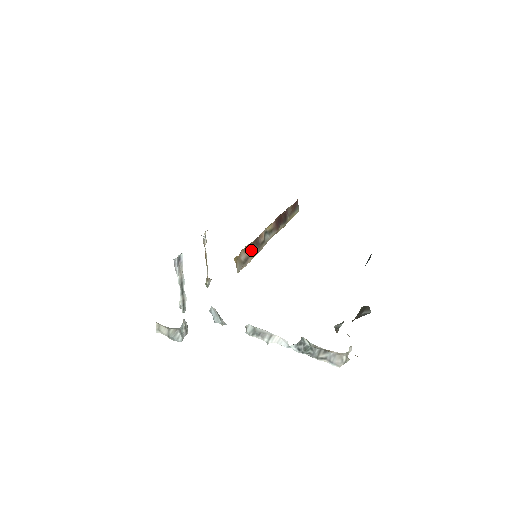
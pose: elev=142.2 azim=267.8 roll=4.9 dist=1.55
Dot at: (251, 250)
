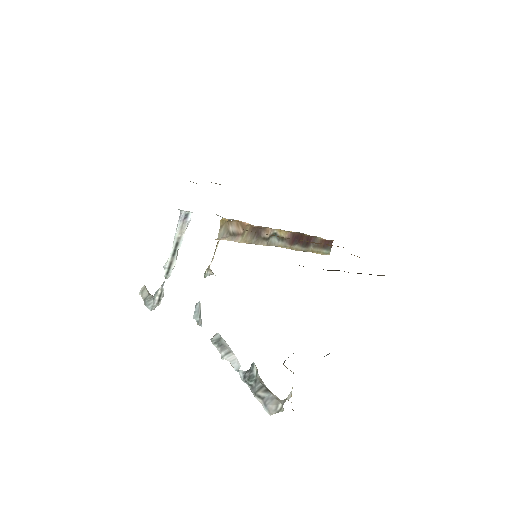
Dot at: (247, 232)
